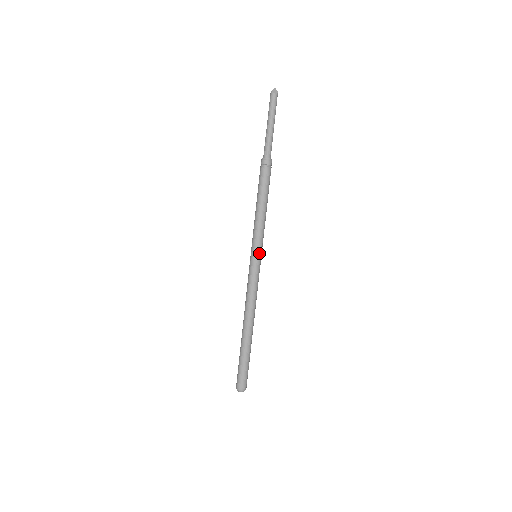
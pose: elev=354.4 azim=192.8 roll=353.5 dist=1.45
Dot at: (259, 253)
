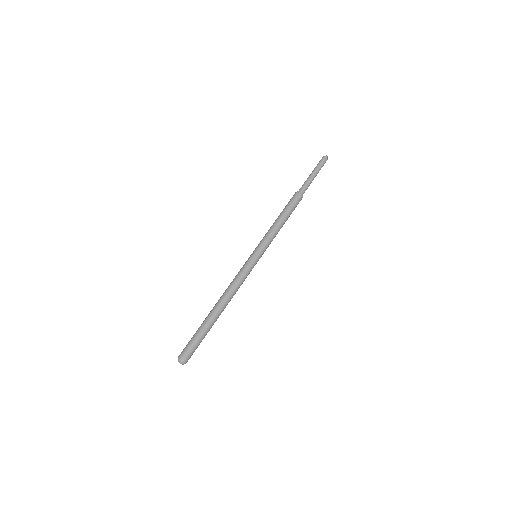
Dot at: occluded
